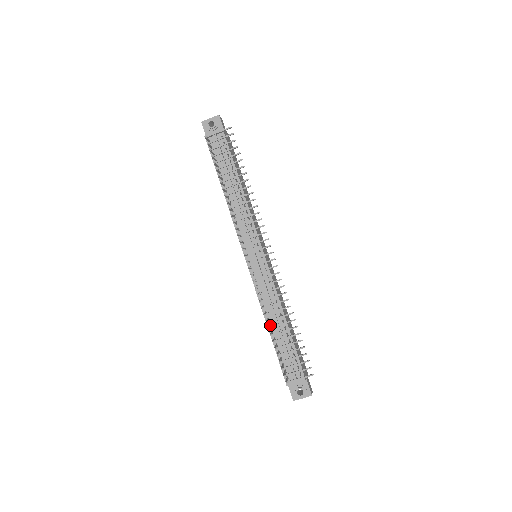
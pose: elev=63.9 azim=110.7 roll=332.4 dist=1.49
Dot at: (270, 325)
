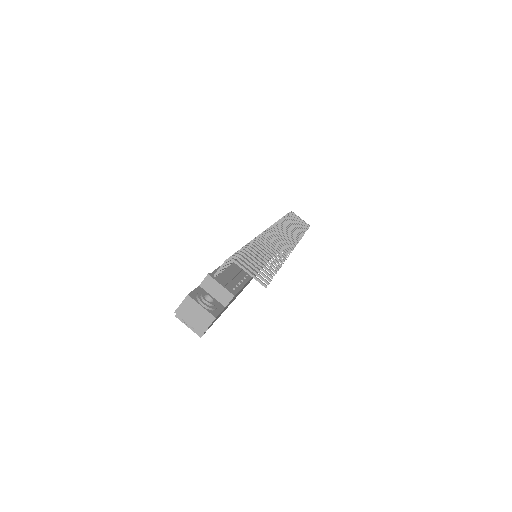
Dot at: occluded
